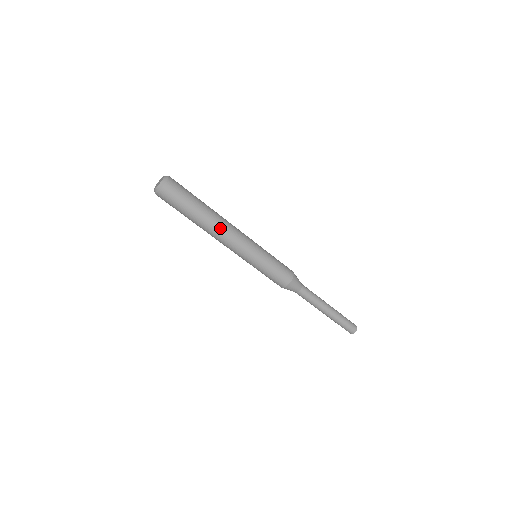
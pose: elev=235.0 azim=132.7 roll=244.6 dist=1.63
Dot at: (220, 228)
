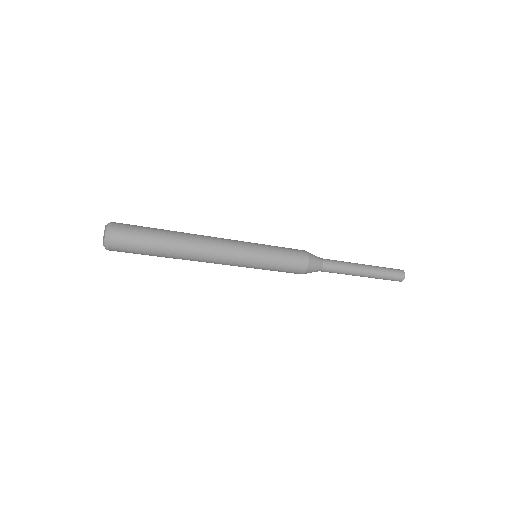
Dot at: (197, 258)
